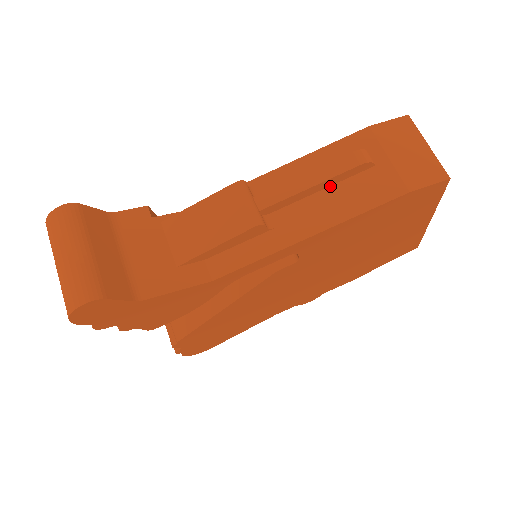
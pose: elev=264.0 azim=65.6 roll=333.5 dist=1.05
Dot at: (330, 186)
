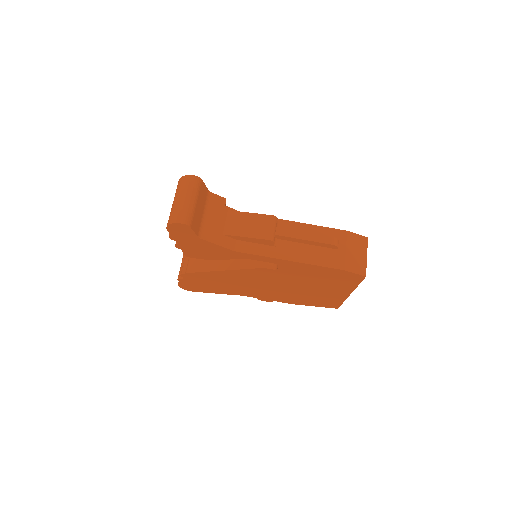
Dot at: (313, 245)
